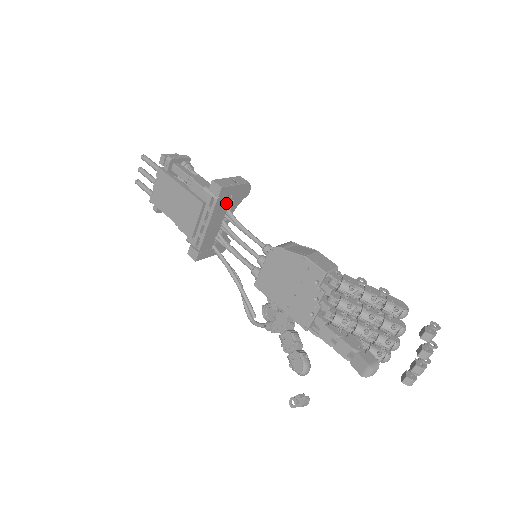
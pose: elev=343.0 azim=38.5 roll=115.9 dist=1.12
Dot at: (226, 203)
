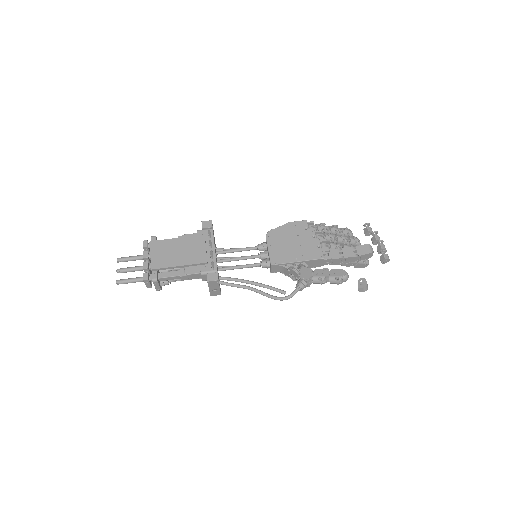
Dot at: (214, 240)
